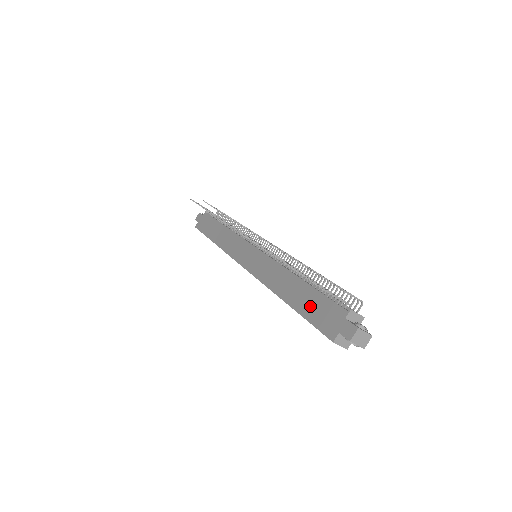
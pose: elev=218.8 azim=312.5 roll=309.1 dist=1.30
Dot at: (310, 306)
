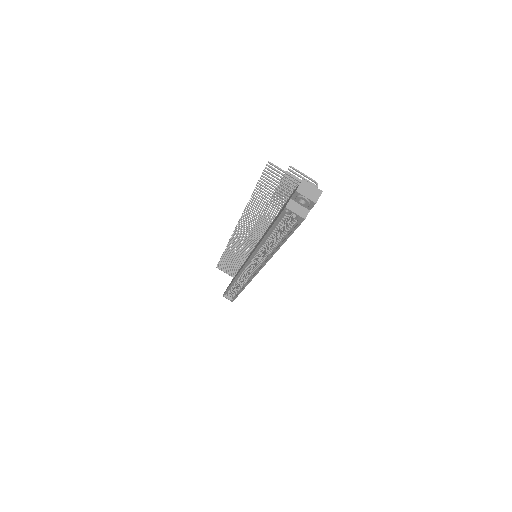
Dot at: (277, 216)
